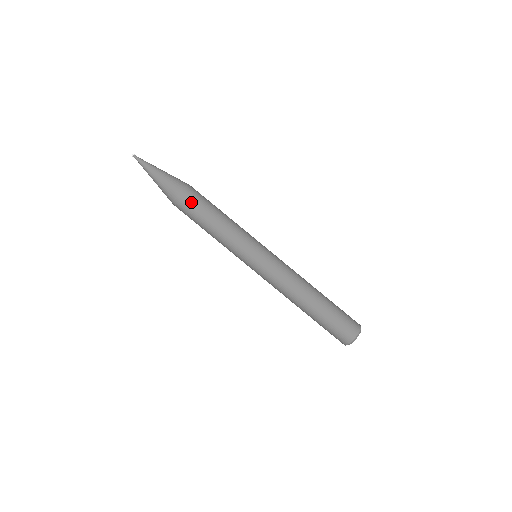
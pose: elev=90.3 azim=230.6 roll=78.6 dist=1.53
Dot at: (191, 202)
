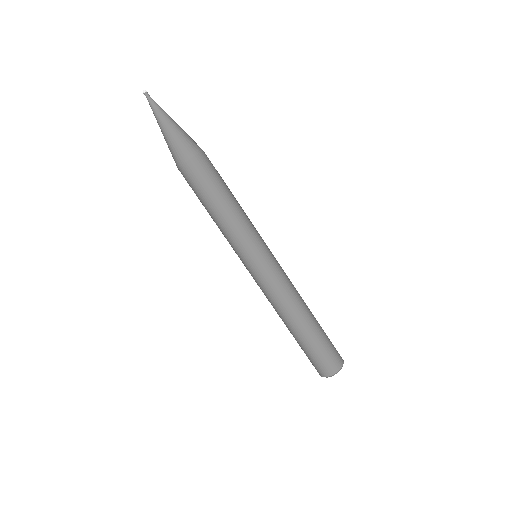
Dot at: (204, 172)
